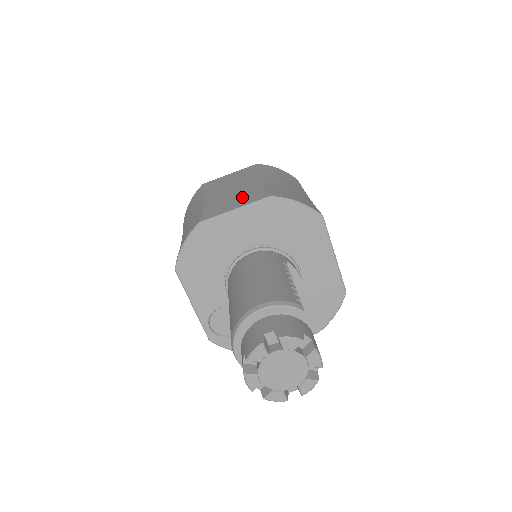
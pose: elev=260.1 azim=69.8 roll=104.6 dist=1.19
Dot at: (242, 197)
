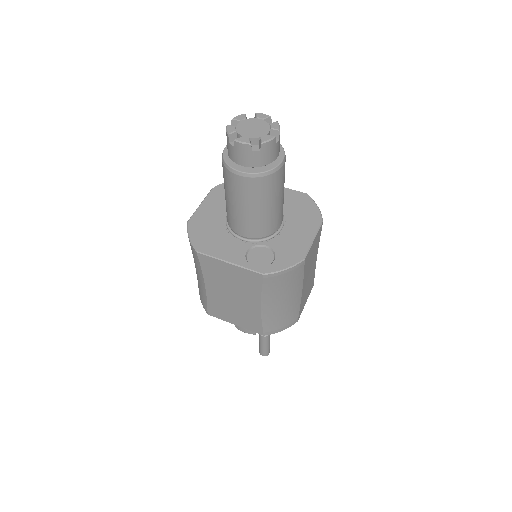
Dot at: occluded
